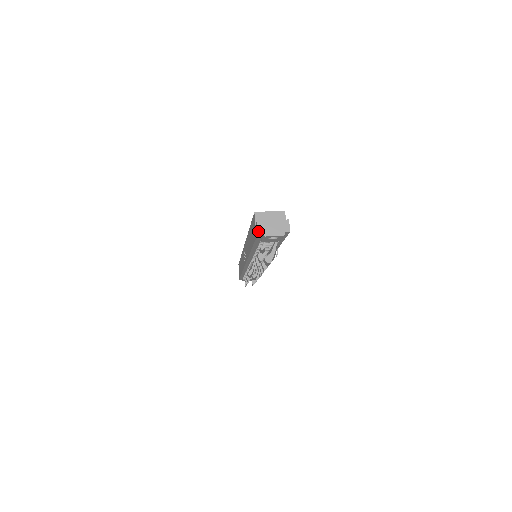
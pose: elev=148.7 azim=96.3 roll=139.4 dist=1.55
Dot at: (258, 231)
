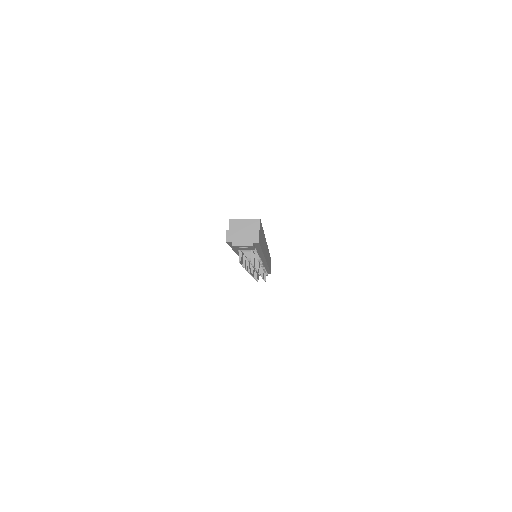
Dot at: (227, 240)
